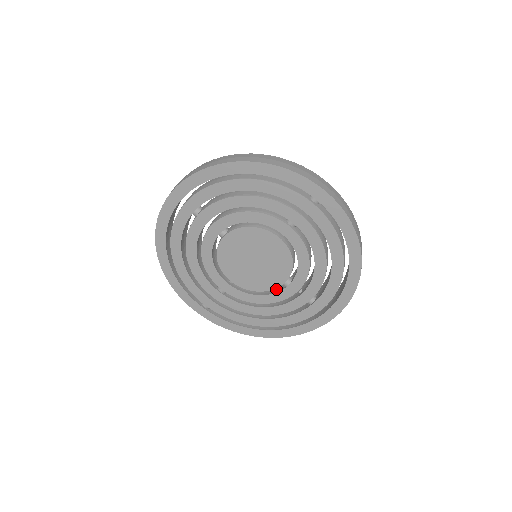
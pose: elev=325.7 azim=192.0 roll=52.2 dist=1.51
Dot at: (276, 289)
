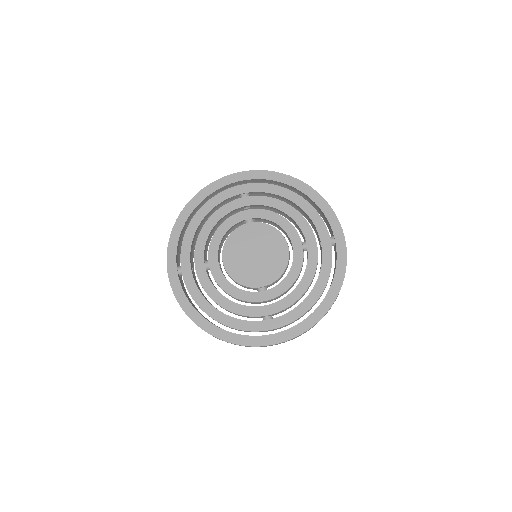
Dot at: occluded
